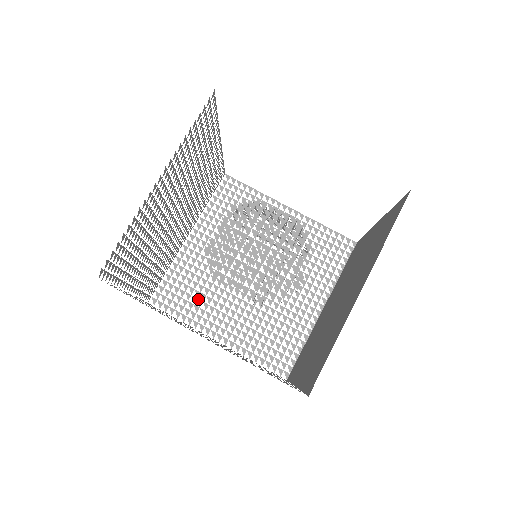
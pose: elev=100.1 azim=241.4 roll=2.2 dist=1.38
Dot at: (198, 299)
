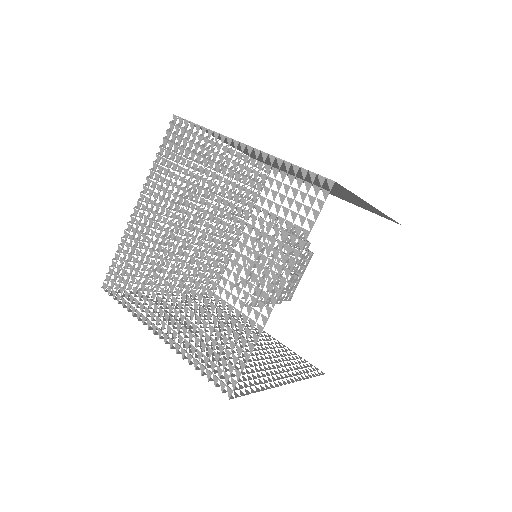
Dot at: occluded
